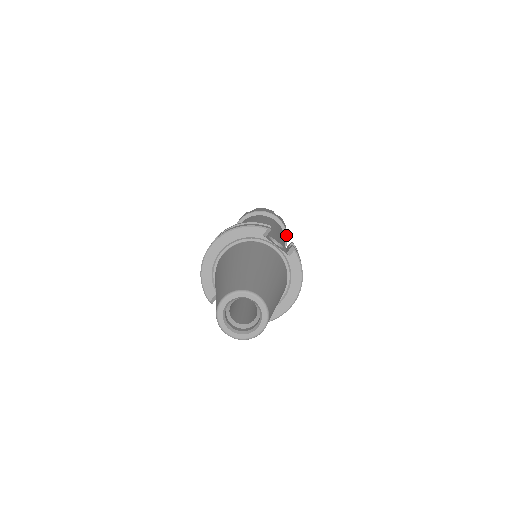
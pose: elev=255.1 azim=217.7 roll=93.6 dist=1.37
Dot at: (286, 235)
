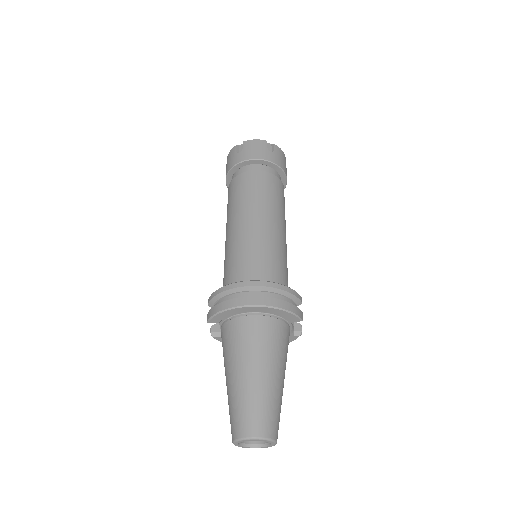
Dot at: occluded
